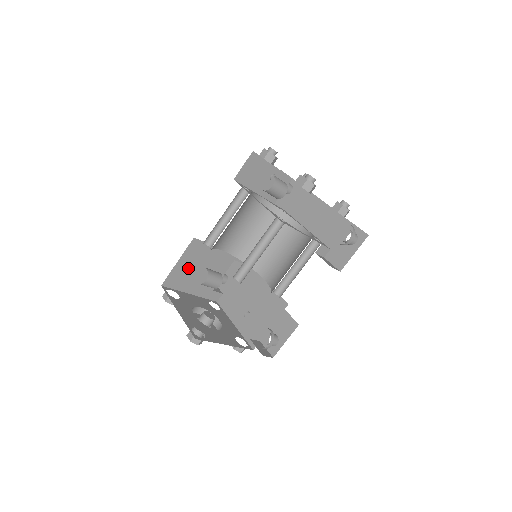
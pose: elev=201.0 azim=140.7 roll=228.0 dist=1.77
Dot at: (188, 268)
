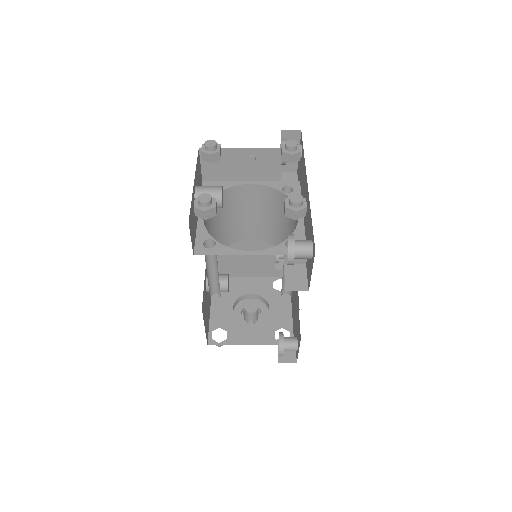
Dot at: (228, 259)
